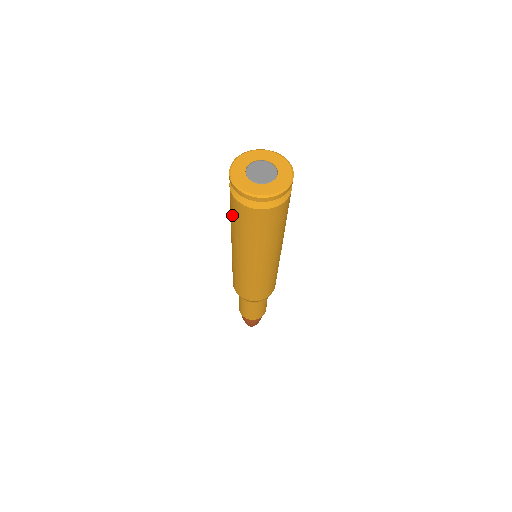
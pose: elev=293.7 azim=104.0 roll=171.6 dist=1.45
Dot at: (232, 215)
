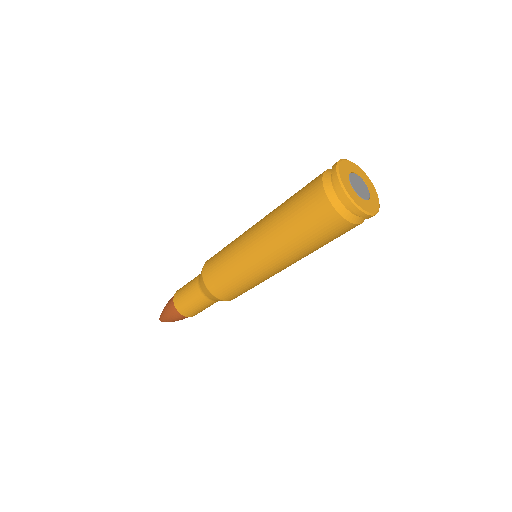
Dot at: (298, 193)
